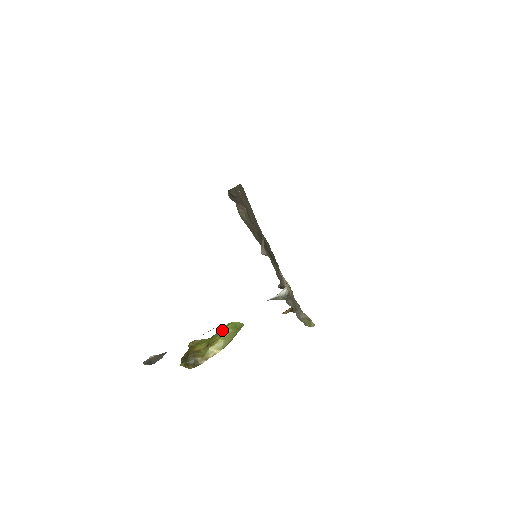
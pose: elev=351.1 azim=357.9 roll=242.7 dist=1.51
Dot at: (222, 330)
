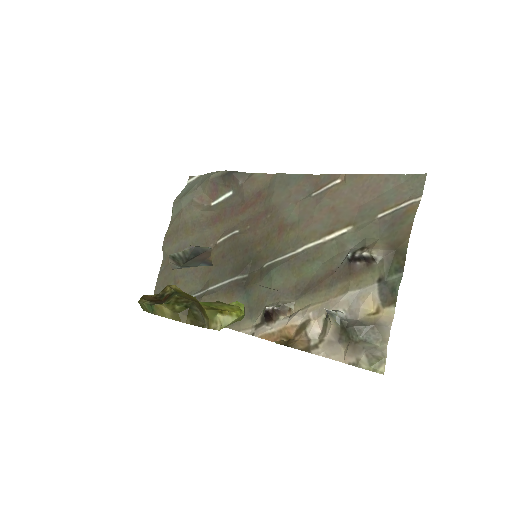
Dot at: (230, 304)
